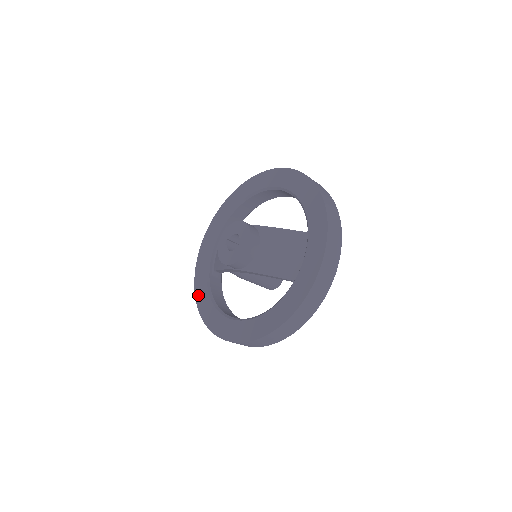
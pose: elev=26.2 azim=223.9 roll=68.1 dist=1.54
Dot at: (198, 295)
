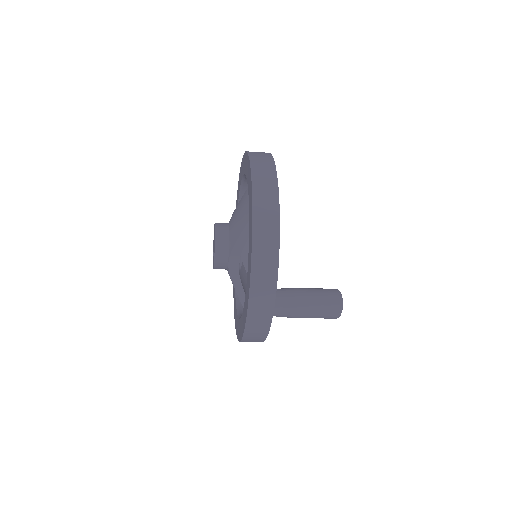
Dot at: (237, 333)
